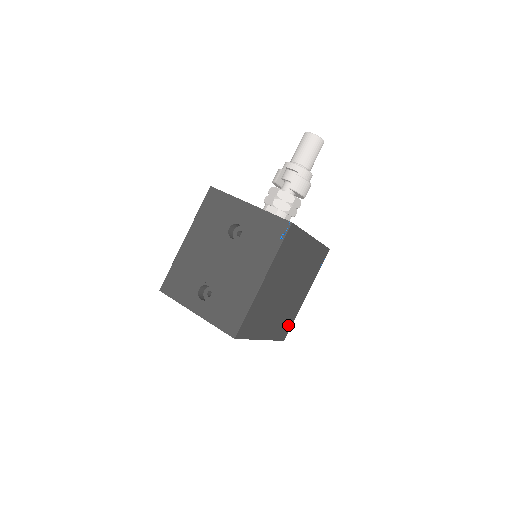
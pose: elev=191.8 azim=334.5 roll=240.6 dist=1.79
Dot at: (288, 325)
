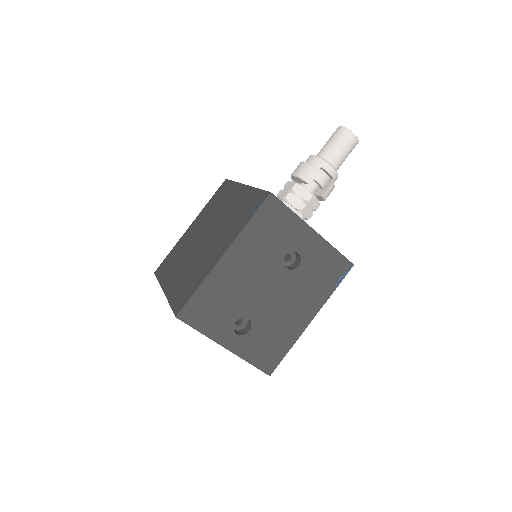
Dot at: occluded
